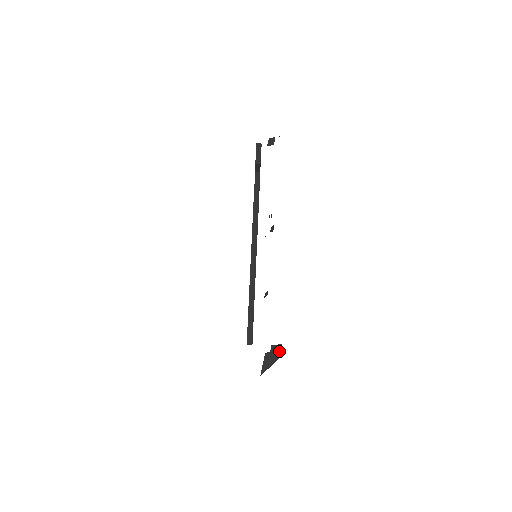
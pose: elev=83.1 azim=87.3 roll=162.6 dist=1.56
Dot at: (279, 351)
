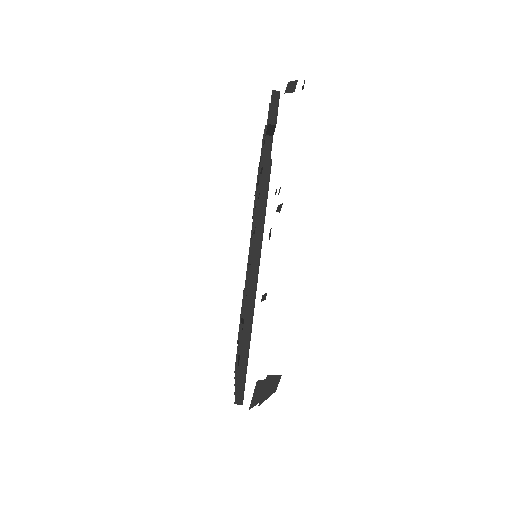
Dot at: (277, 385)
